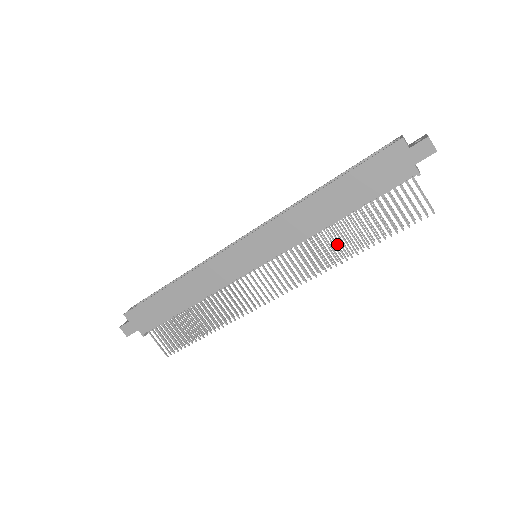
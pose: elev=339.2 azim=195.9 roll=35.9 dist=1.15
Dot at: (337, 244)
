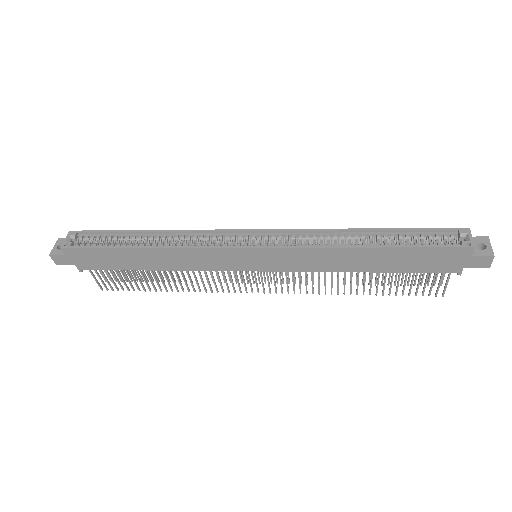
Dot at: (345, 283)
